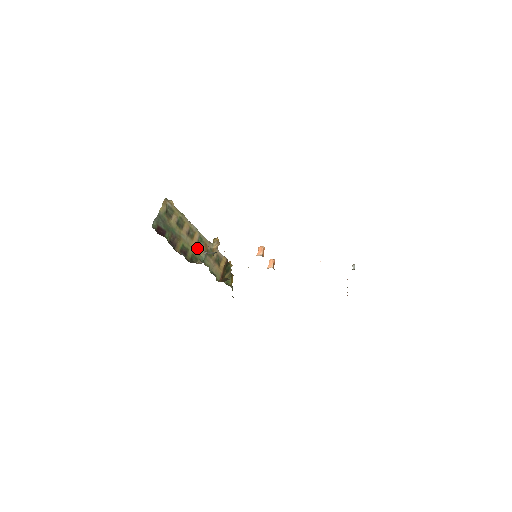
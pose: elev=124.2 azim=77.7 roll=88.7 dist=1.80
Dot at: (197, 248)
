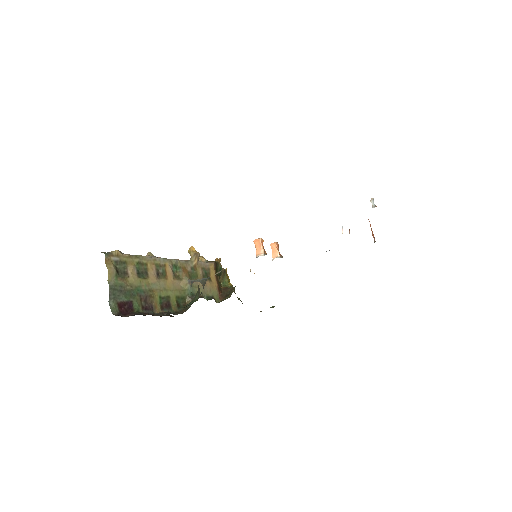
Dot at: (177, 283)
